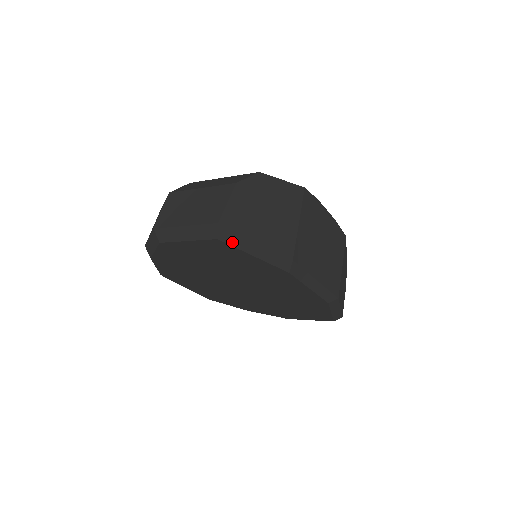
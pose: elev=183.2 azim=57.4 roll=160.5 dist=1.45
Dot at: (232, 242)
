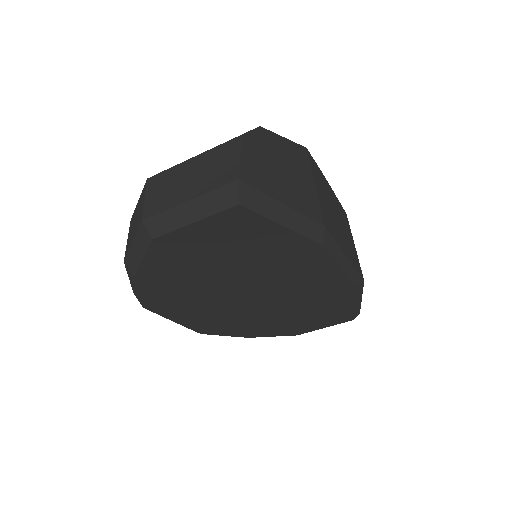
Dot at: (257, 207)
